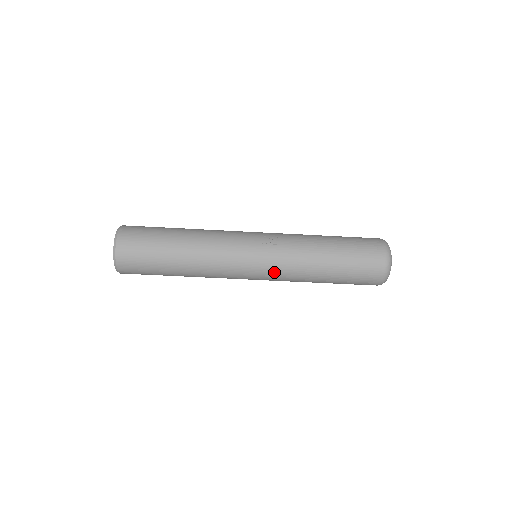
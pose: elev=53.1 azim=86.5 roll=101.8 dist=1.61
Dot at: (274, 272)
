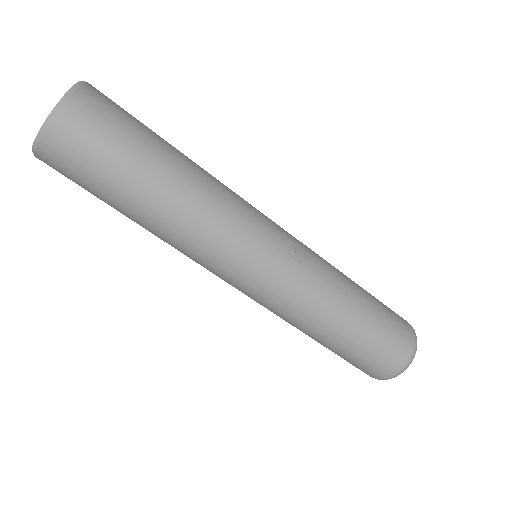
Dot at: (273, 297)
